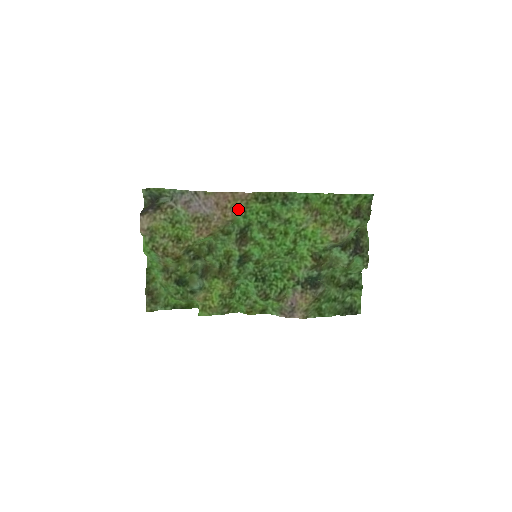
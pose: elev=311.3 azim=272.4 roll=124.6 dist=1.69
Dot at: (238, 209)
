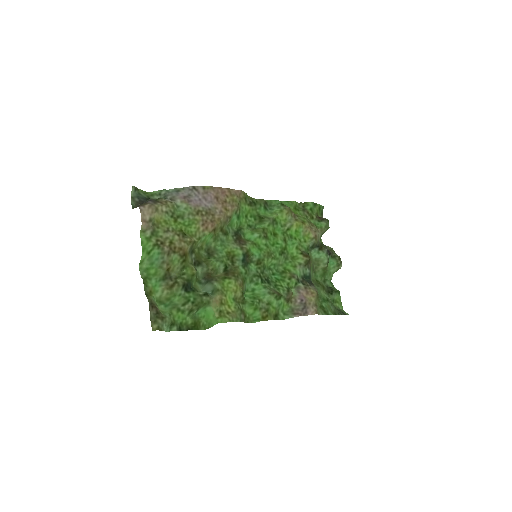
Dot at: (236, 204)
